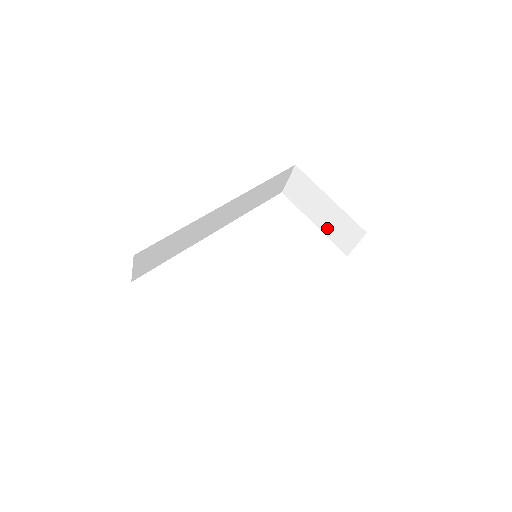
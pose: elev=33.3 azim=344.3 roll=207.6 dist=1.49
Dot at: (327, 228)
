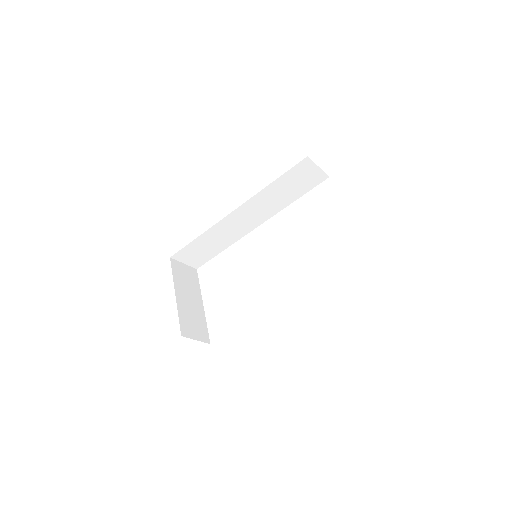
Dot at: occluded
